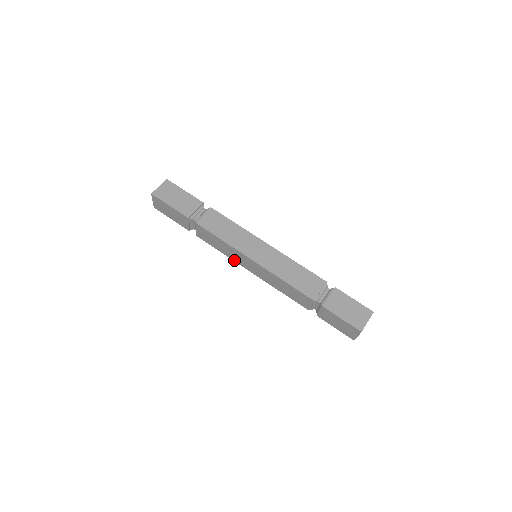
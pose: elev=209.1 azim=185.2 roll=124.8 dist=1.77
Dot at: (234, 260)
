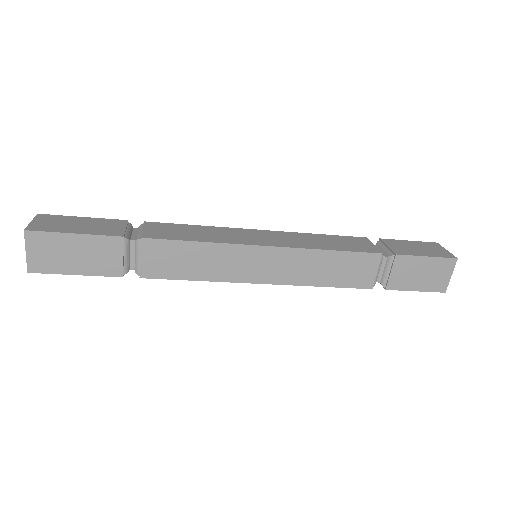
Dot at: (227, 280)
